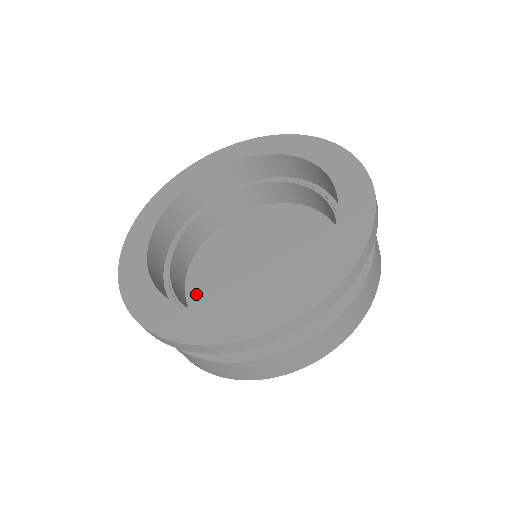
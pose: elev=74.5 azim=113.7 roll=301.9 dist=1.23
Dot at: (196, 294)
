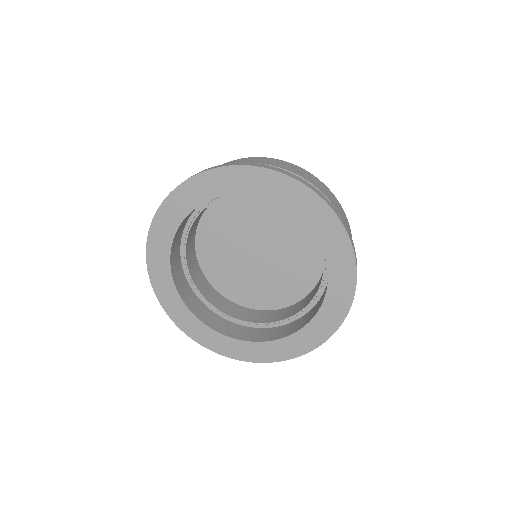
Dot at: (209, 269)
